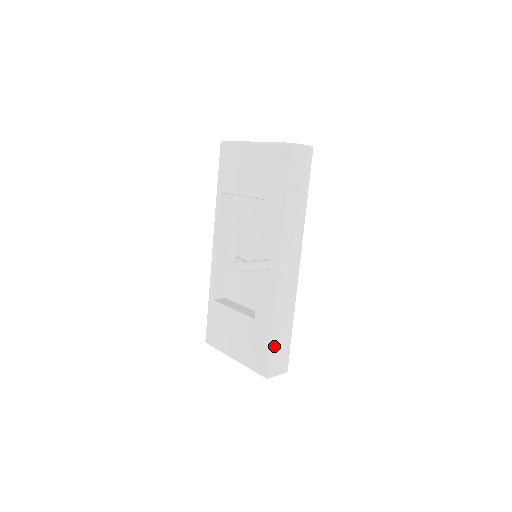
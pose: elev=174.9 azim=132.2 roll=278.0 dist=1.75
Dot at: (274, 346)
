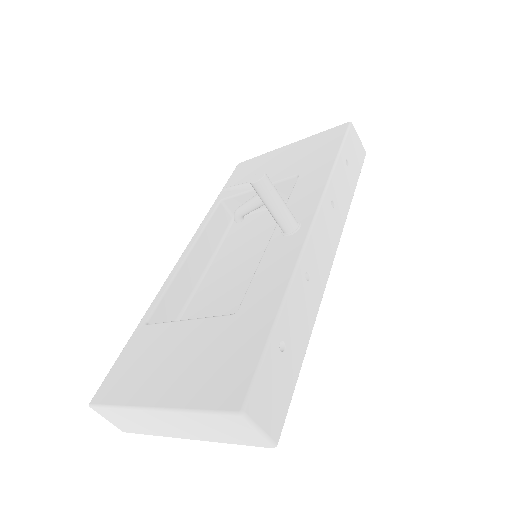
Dot at: (273, 347)
